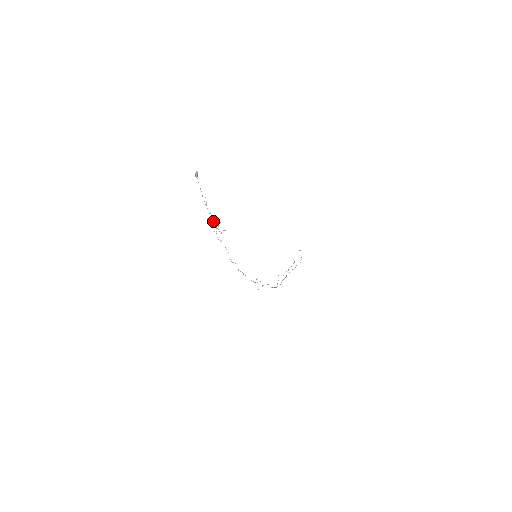
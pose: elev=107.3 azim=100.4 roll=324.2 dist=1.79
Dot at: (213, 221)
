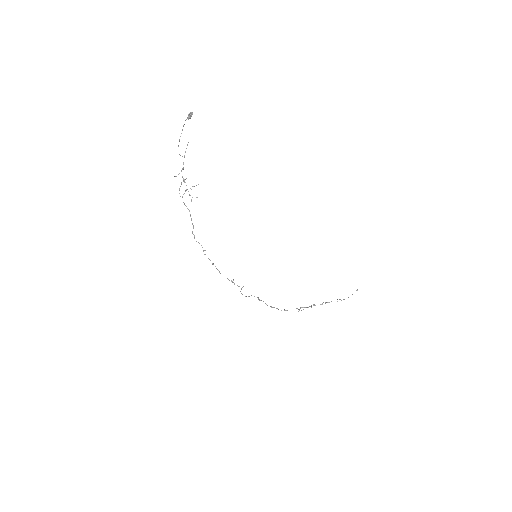
Dot at: (185, 179)
